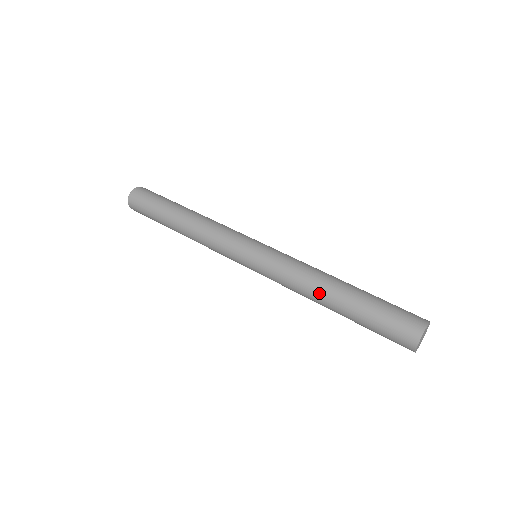
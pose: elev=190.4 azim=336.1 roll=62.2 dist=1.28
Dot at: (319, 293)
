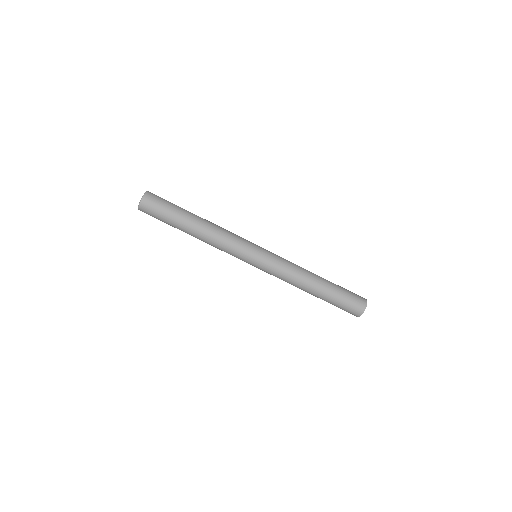
Dot at: (302, 289)
